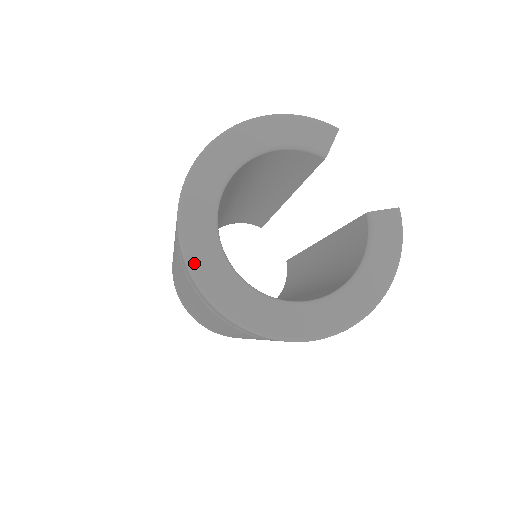
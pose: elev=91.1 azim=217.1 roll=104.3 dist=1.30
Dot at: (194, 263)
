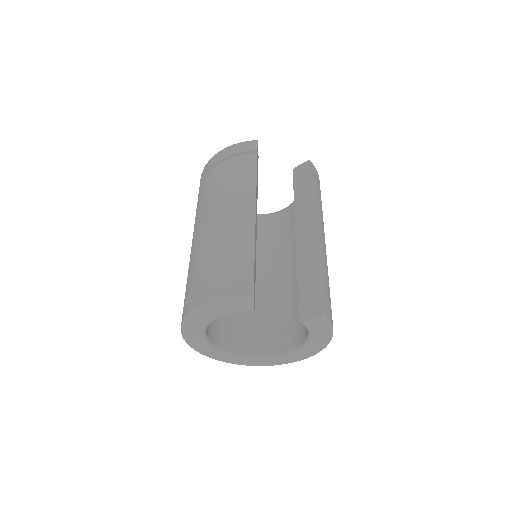
Dot at: (216, 359)
